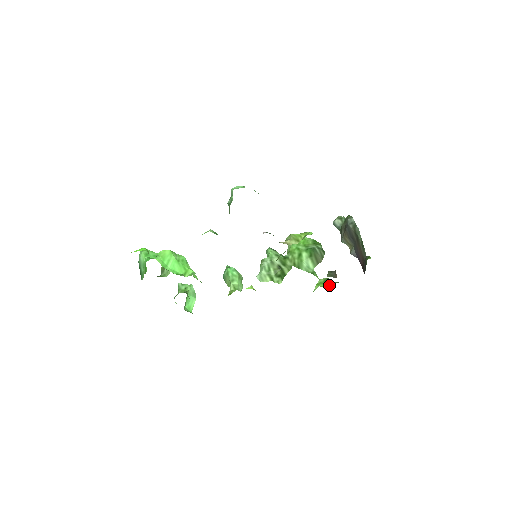
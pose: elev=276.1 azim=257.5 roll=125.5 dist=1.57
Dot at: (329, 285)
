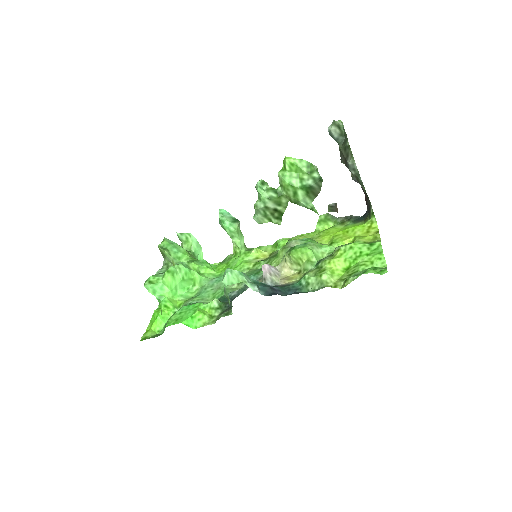
Dot at: (330, 224)
